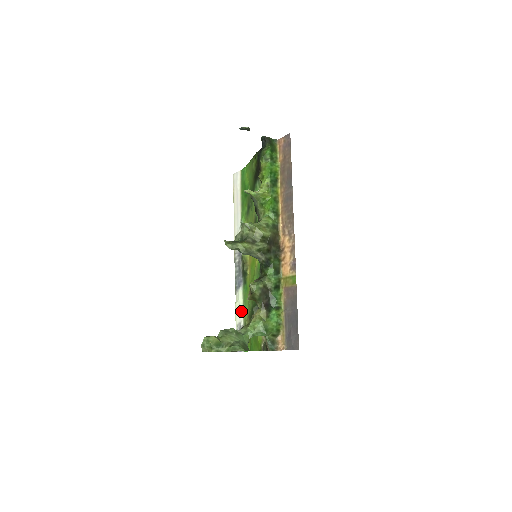
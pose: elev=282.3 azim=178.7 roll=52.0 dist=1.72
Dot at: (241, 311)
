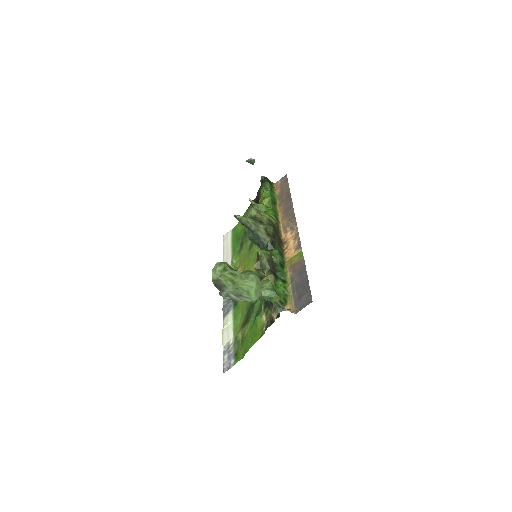
Dot at: (230, 330)
